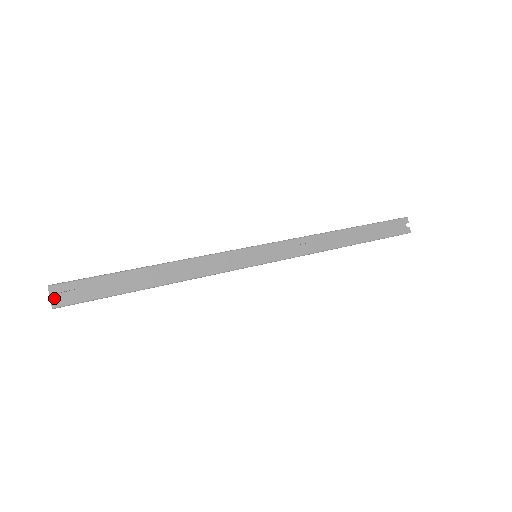
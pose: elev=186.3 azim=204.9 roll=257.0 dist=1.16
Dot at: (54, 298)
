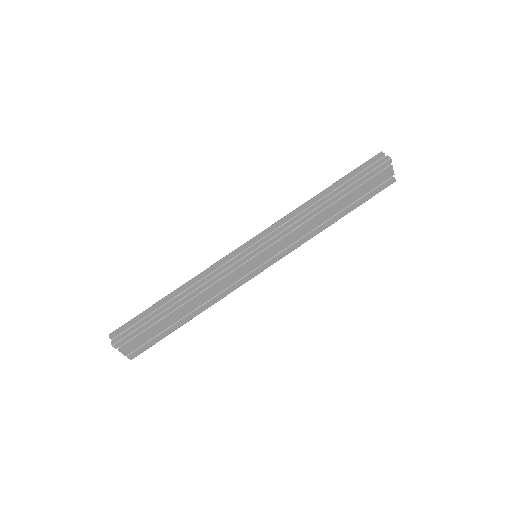
Dot at: (115, 341)
